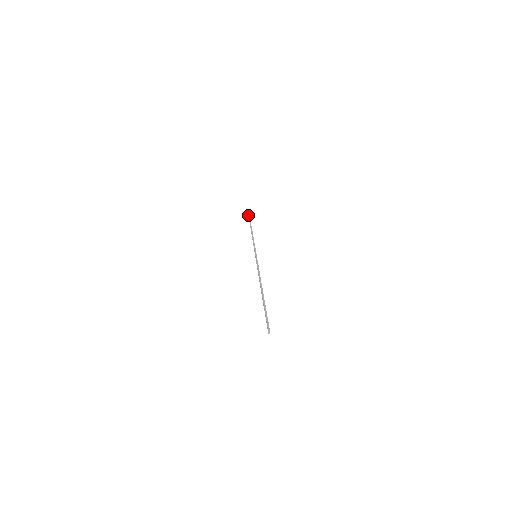
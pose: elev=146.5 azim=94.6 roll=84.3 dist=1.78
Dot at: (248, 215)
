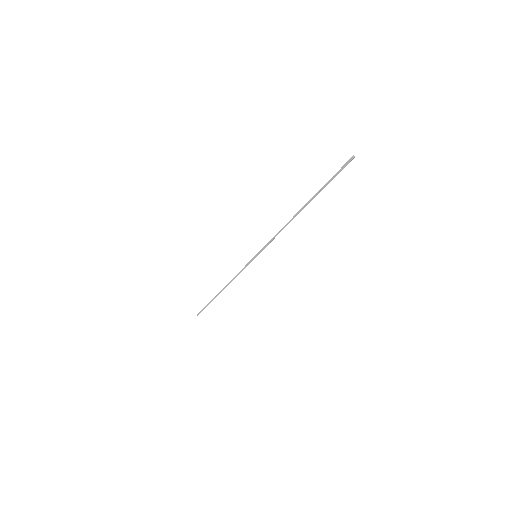
Dot at: occluded
